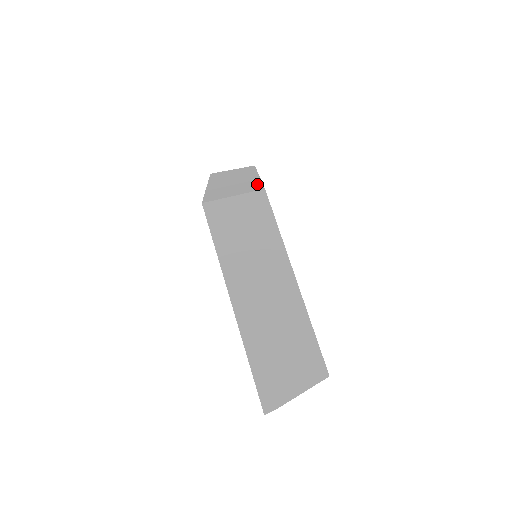
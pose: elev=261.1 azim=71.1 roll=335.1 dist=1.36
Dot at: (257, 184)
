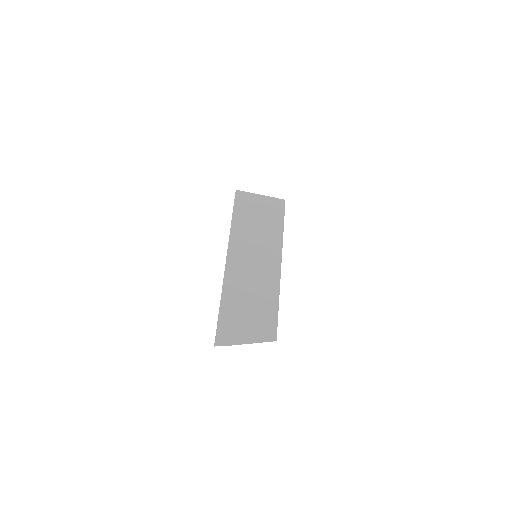
Dot at: occluded
